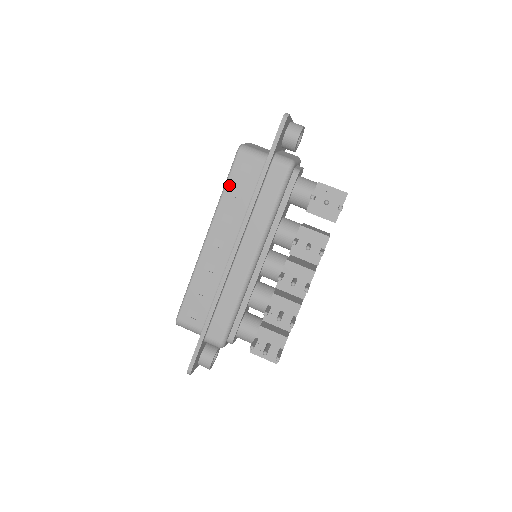
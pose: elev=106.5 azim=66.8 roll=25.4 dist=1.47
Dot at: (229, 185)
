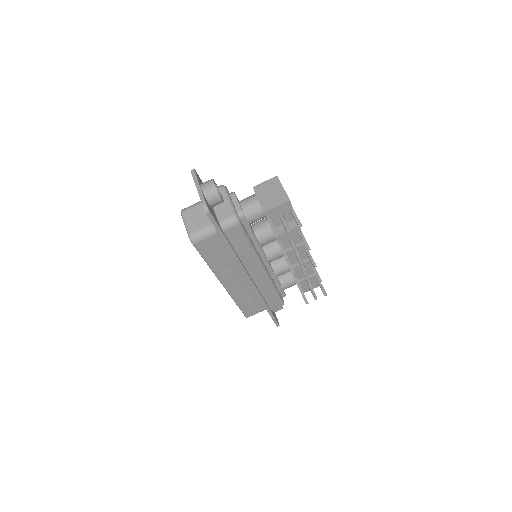
Dot at: (208, 260)
